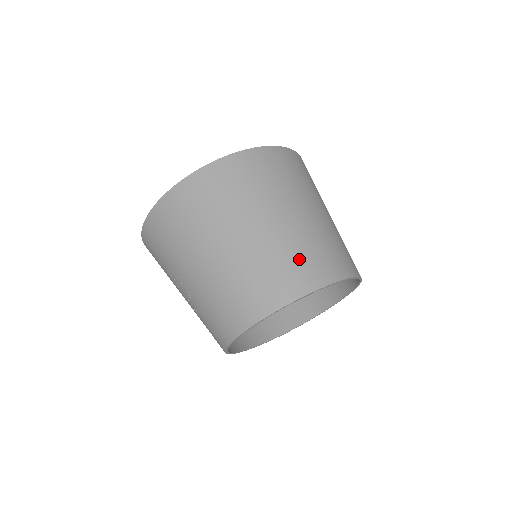
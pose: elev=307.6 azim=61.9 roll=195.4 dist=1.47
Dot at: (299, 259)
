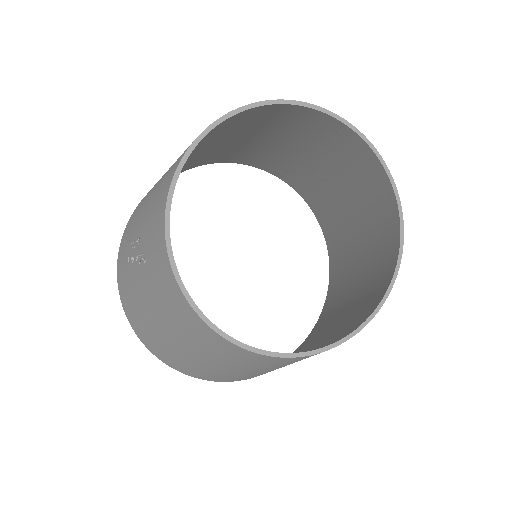
Dot at: occluded
